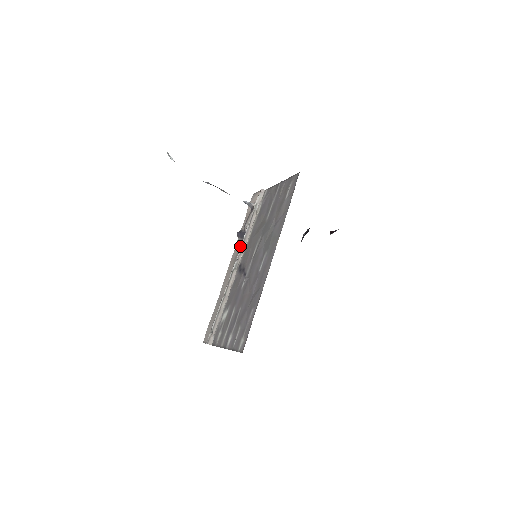
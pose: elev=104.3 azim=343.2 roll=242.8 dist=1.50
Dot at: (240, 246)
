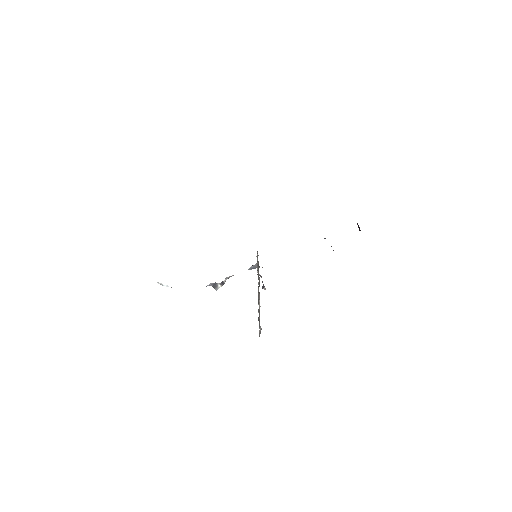
Dot at: occluded
